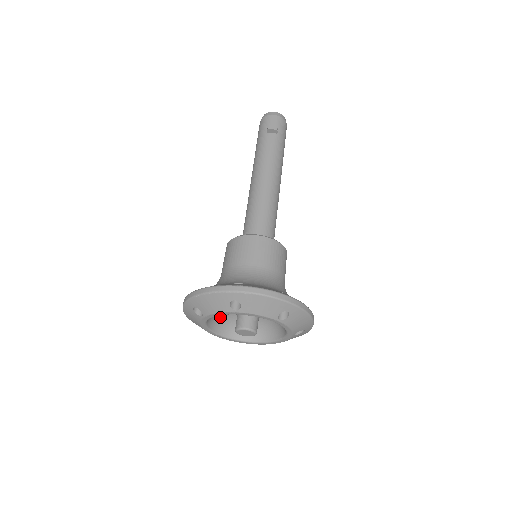
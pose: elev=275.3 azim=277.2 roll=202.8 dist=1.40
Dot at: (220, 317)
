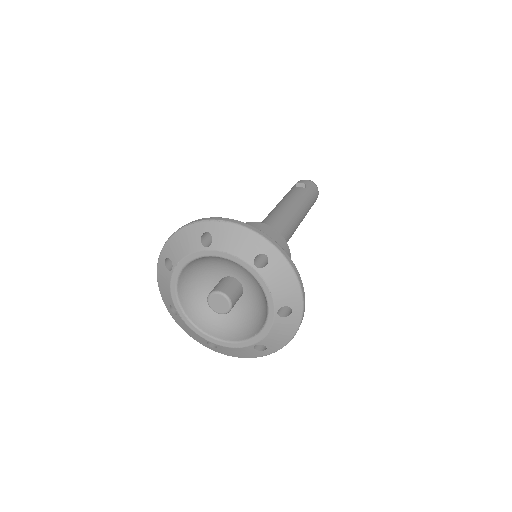
Dot at: (197, 297)
